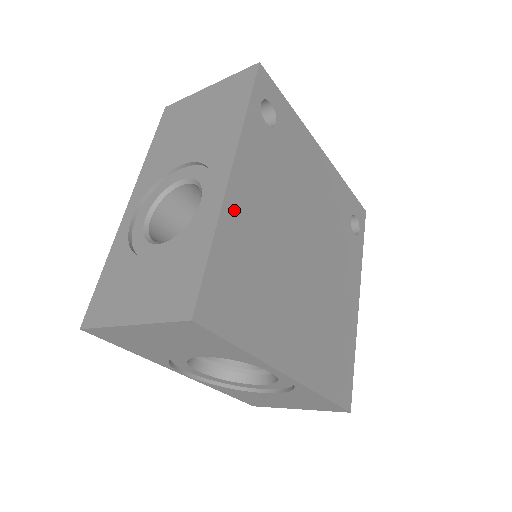
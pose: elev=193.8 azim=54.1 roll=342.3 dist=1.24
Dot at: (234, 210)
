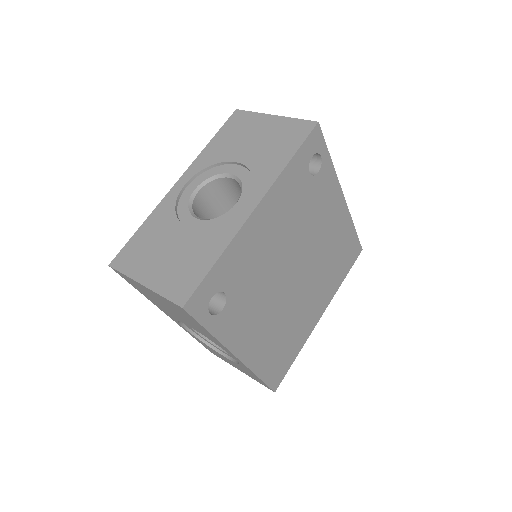
Dot at: (254, 358)
